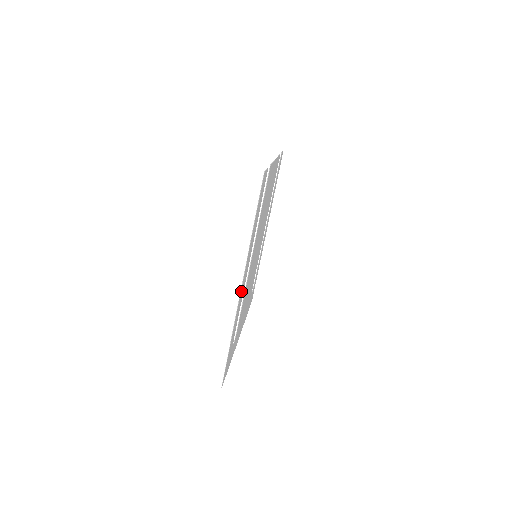
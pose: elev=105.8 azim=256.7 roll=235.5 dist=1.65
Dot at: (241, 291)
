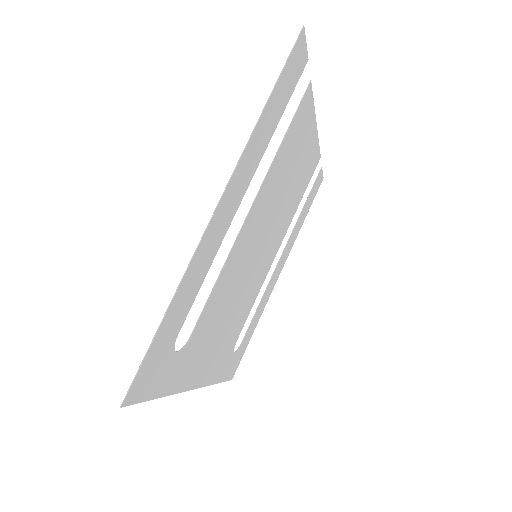
Dot at: (216, 217)
